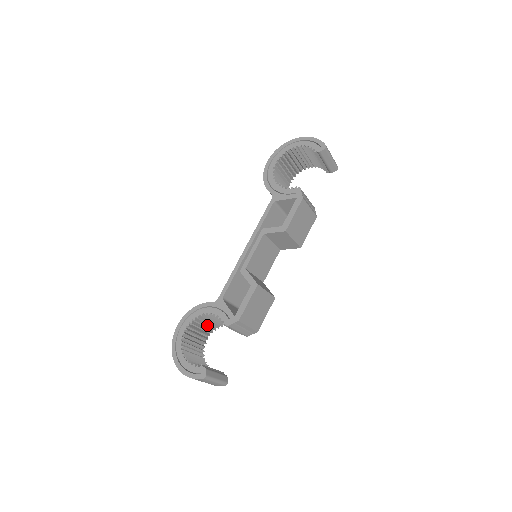
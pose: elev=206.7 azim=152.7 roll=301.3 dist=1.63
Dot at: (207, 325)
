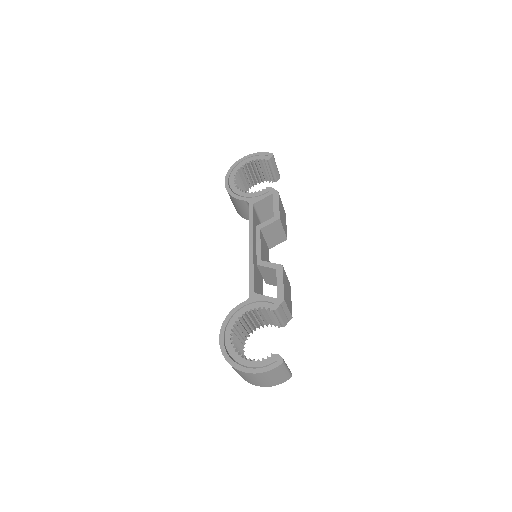
Dot at: (242, 333)
